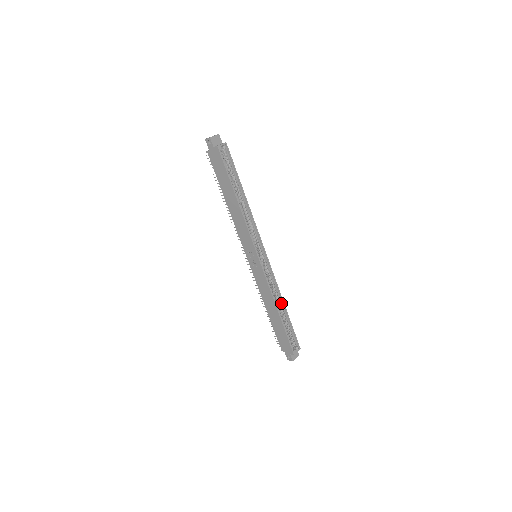
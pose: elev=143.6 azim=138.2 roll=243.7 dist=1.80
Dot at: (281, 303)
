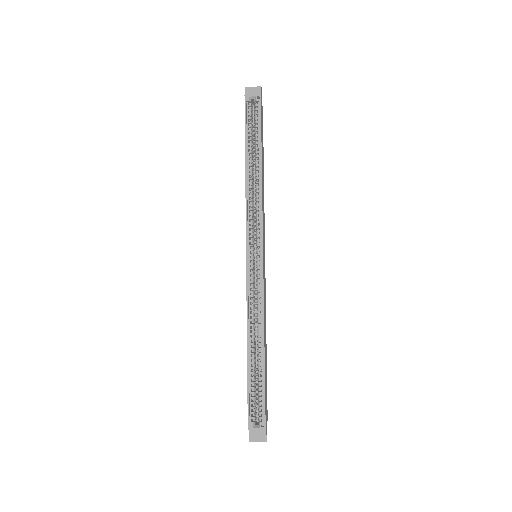
Dot at: (261, 338)
